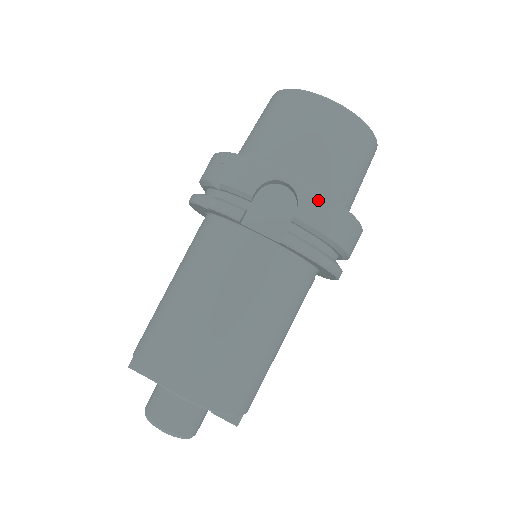
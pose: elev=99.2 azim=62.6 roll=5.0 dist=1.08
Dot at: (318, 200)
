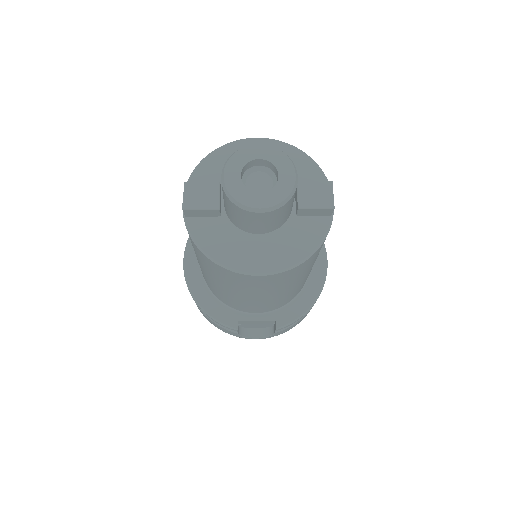
Dot at: occluded
